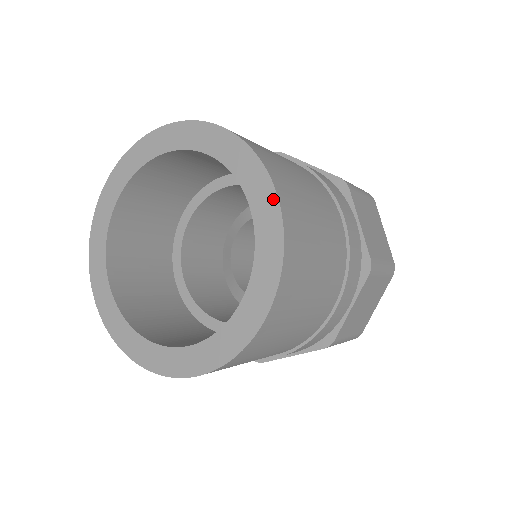
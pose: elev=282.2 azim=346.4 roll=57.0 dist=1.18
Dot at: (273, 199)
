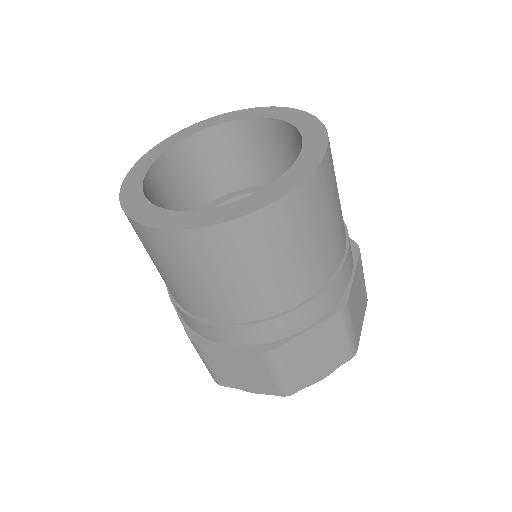
Dot at: (322, 151)
